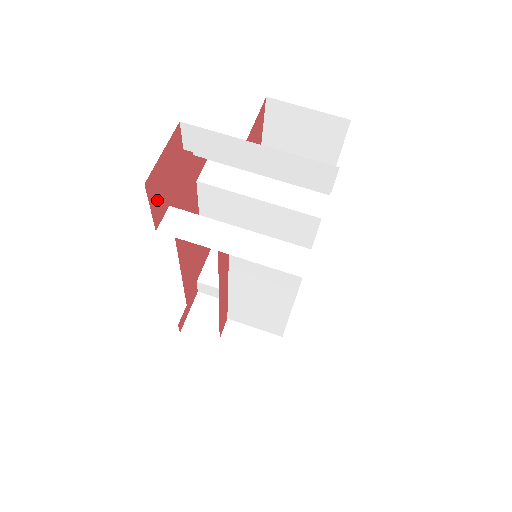
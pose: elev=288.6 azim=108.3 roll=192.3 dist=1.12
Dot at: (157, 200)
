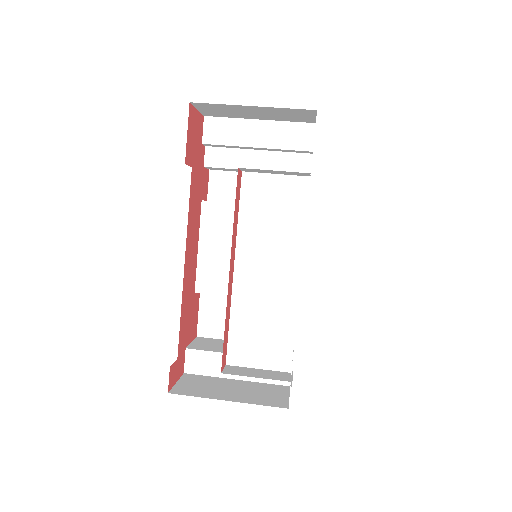
Dot at: (190, 139)
